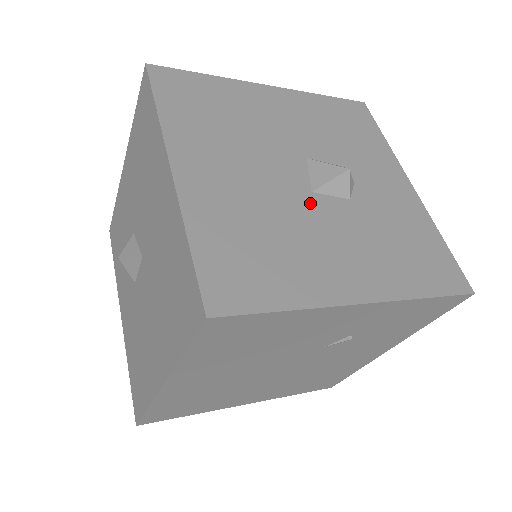
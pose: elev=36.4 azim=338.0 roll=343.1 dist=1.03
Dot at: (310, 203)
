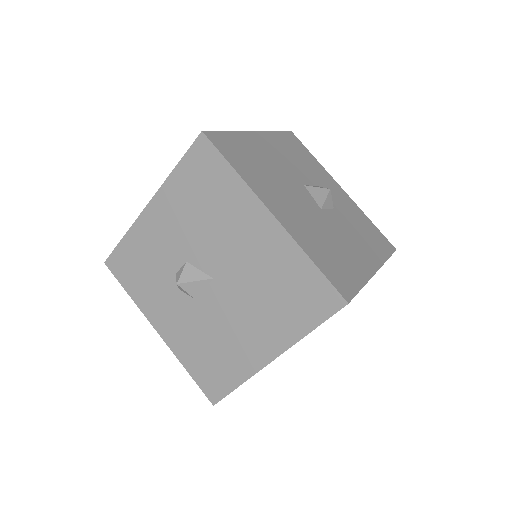
Dot at: (326, 217)
